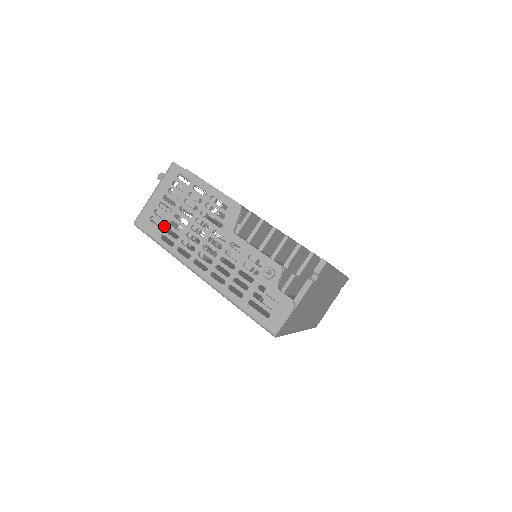
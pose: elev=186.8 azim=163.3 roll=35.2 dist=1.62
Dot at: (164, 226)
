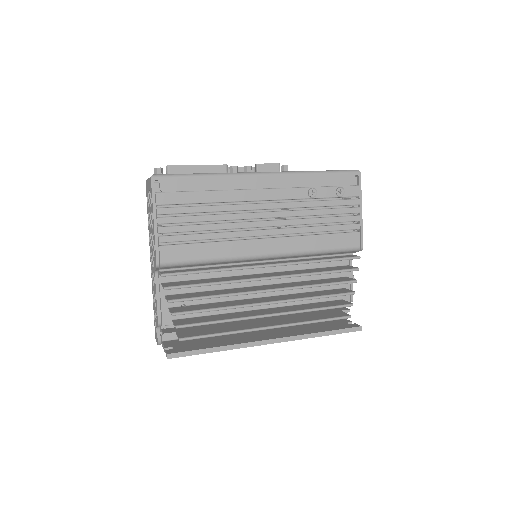
Dot at: (148, 209)
